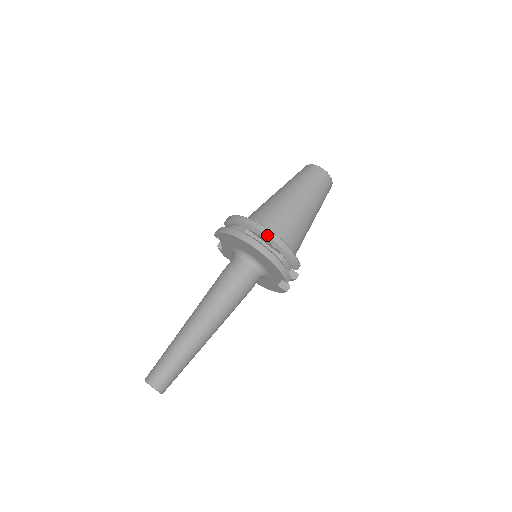
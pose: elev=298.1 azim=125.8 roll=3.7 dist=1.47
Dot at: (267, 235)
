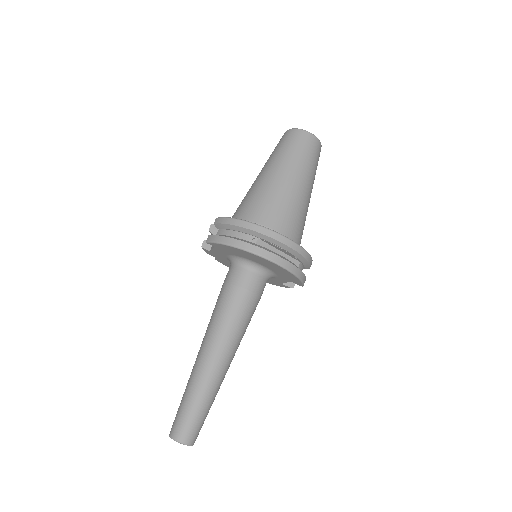
Dot at: (287, 245)
